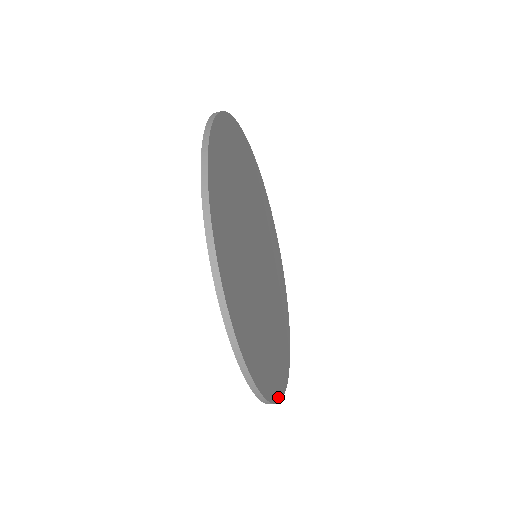
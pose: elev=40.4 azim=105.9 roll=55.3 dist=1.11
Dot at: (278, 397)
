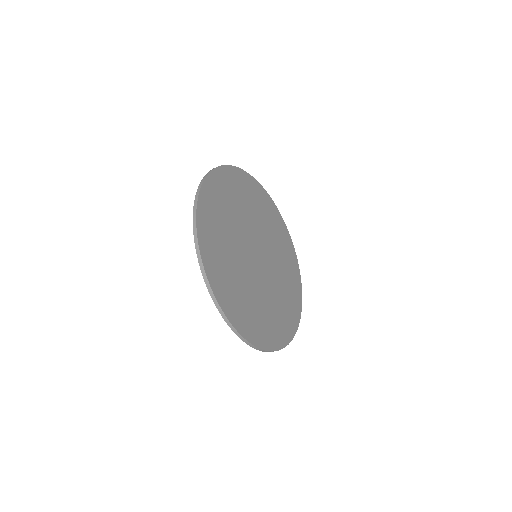
Dot at: (298, 322)
